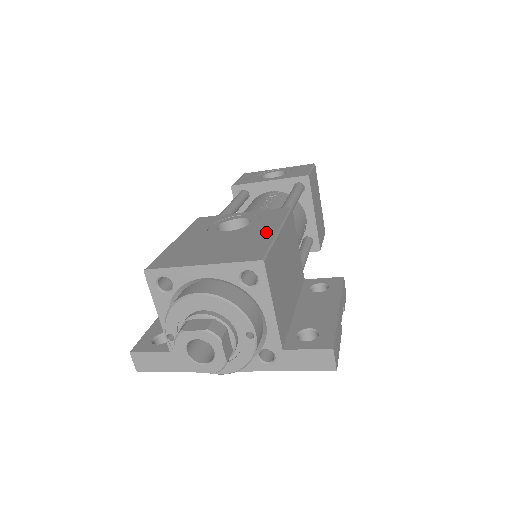
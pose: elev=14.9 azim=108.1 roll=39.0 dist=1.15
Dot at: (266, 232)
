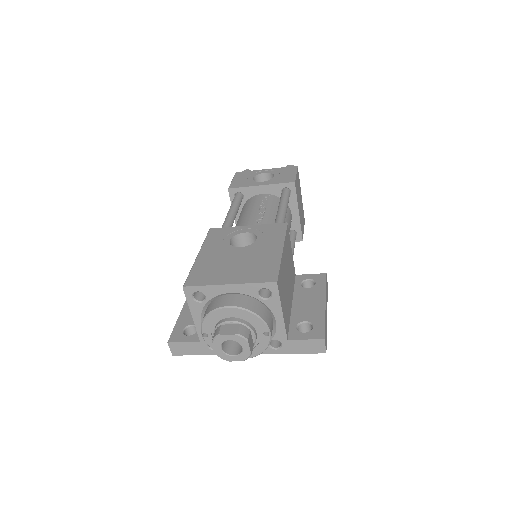
Dot at: (272, 251)
